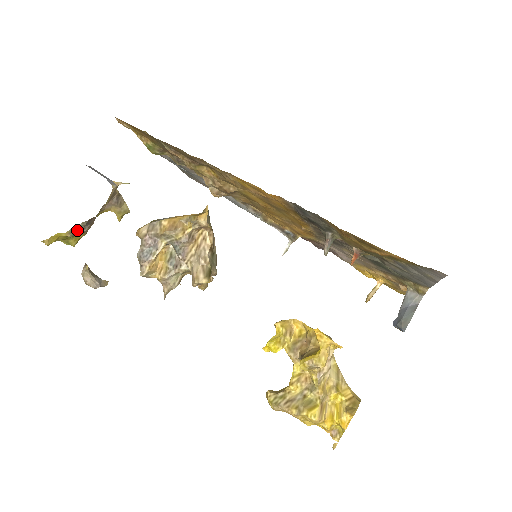
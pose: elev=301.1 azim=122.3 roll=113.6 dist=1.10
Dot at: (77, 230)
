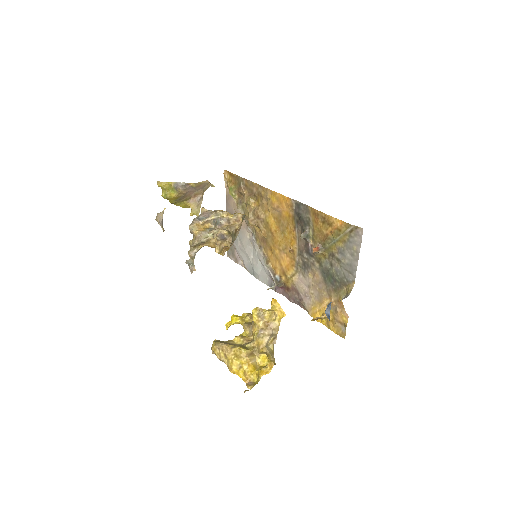
Dot at: (178, 185)
